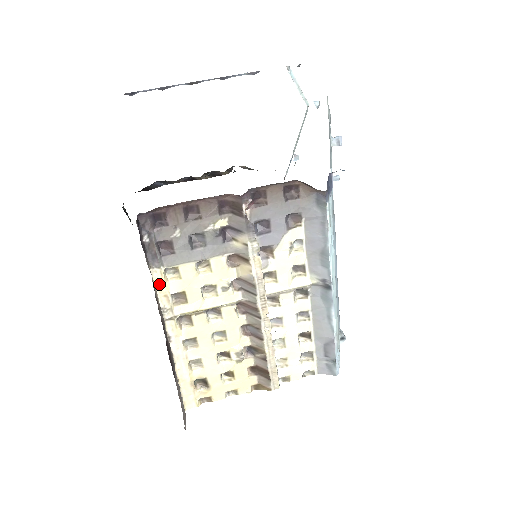
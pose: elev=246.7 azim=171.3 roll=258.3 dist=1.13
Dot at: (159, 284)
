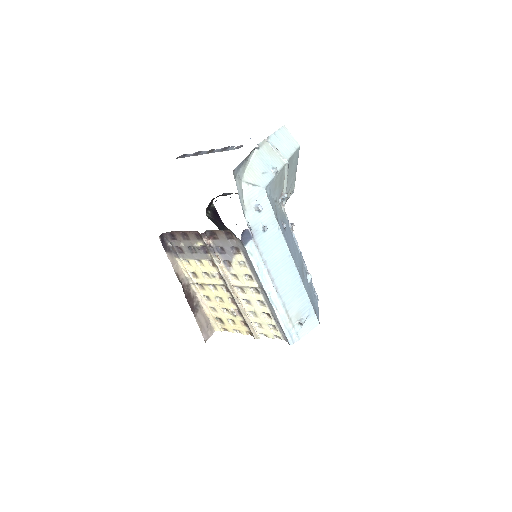
Dot at: (182, 266)
